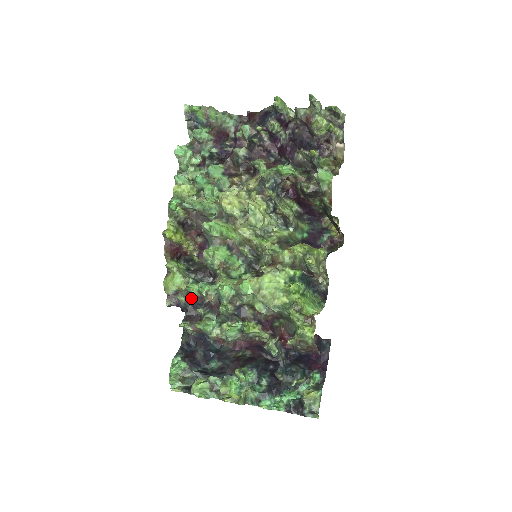
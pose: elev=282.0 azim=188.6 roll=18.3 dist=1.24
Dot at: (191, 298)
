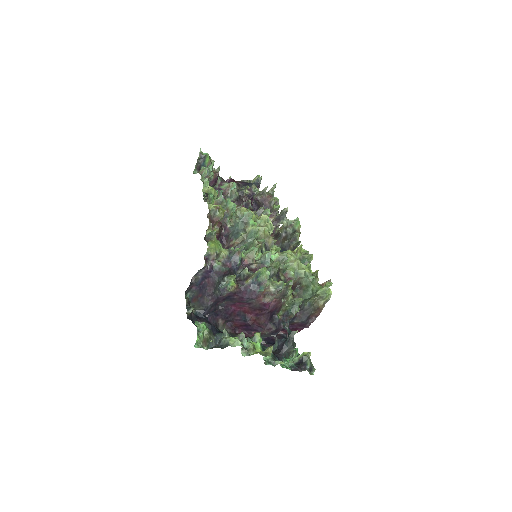
Dot at: (235, 260)
